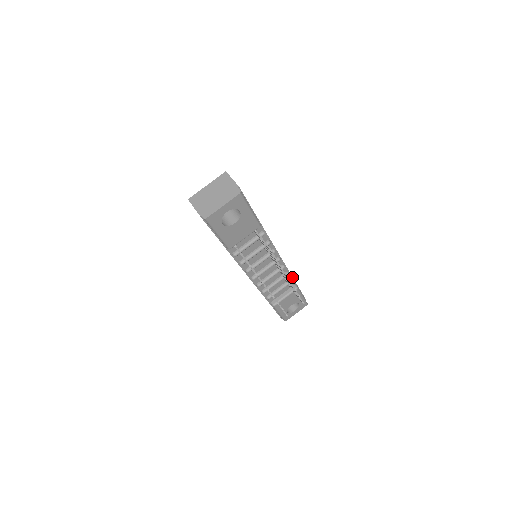
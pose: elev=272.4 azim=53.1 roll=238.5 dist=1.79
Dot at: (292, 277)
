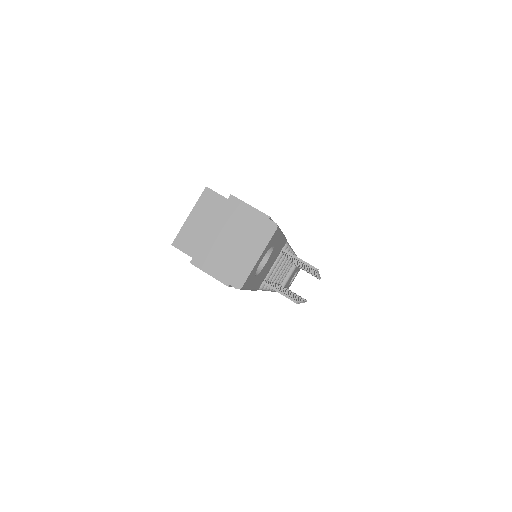
Dot at: occluded
